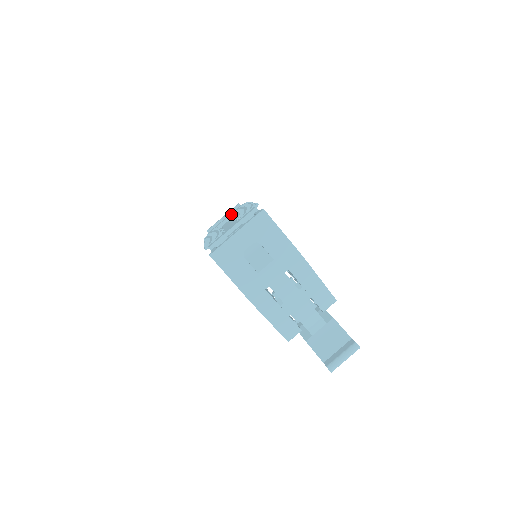
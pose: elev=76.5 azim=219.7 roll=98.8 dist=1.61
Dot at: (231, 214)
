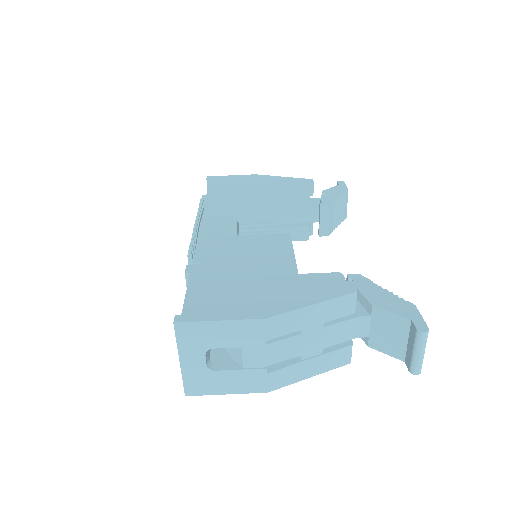
Dot at: occluded
